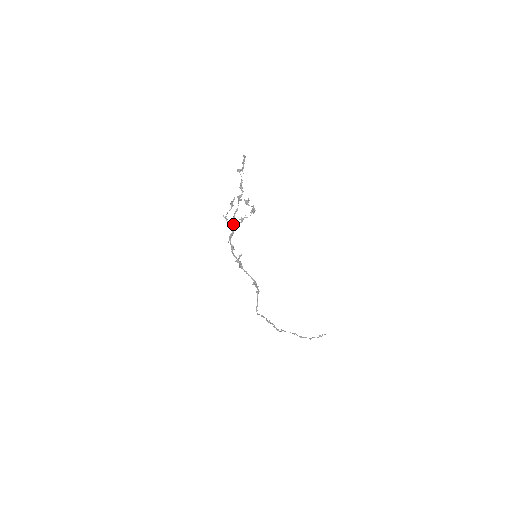
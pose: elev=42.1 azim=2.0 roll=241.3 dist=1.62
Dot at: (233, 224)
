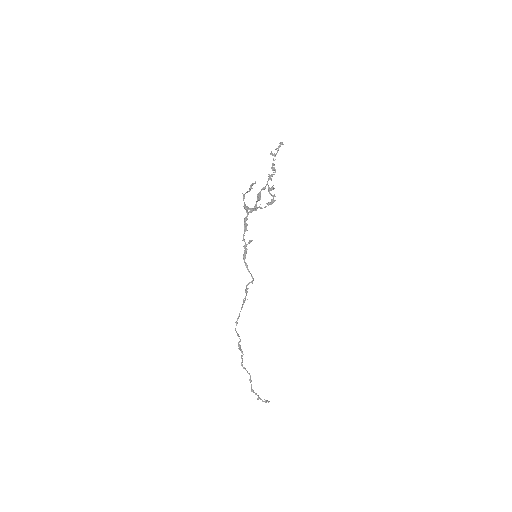
Dot at: (258, 200)
